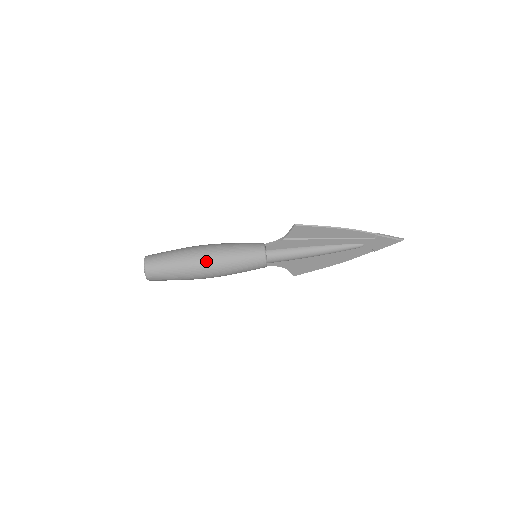
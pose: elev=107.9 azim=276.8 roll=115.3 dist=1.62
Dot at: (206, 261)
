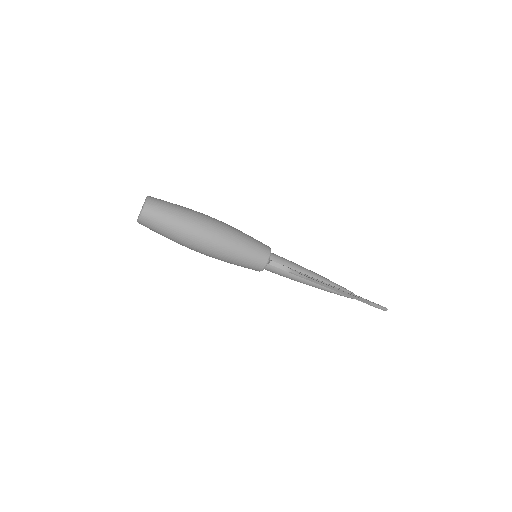
Dot at: (205, 249)
